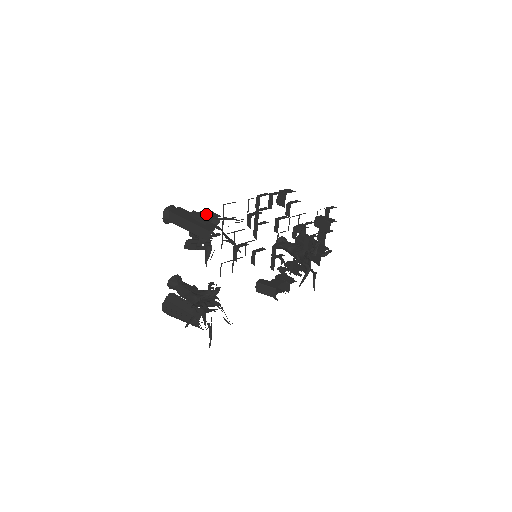
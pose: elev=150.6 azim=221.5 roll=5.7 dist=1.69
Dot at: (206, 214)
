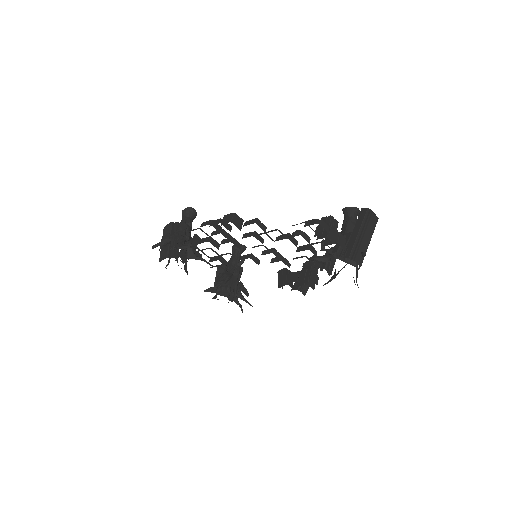
Dot at: (160, 246)
